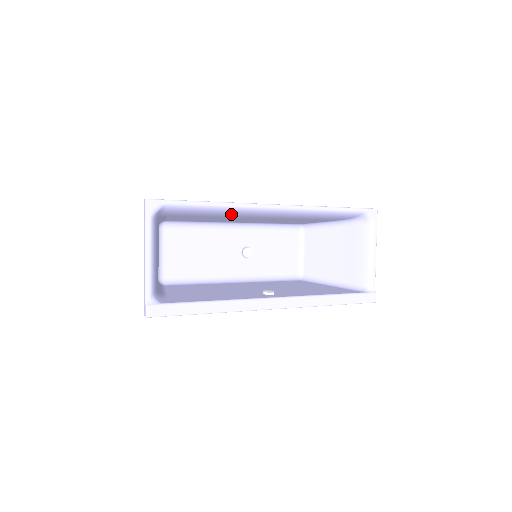
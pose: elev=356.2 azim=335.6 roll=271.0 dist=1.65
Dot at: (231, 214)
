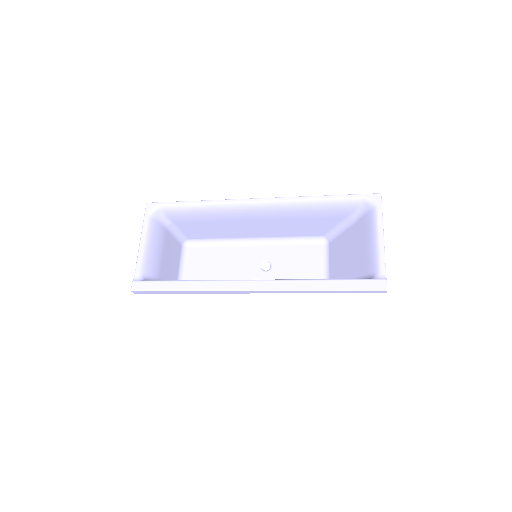
Dot at: (222, 214)
